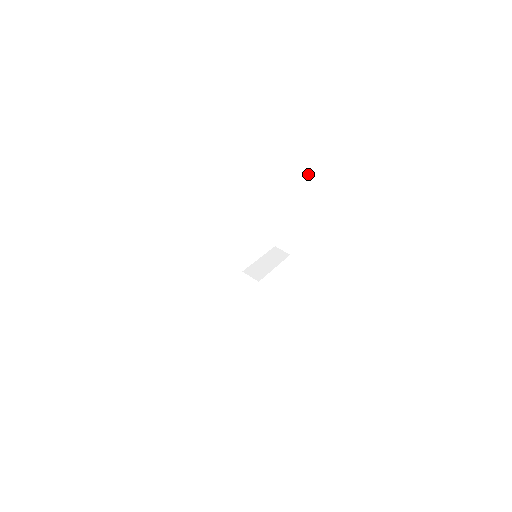
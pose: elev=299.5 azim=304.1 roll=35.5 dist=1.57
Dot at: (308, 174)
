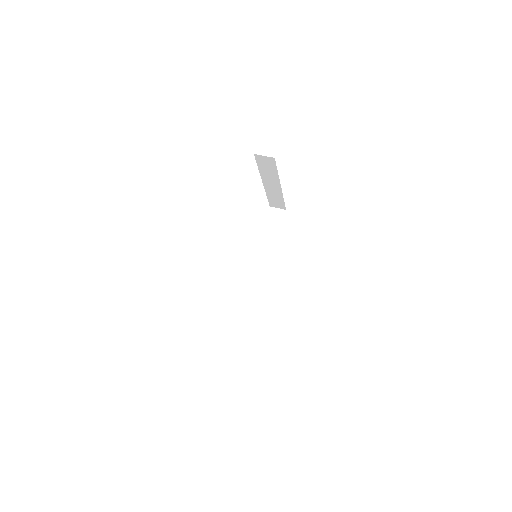
Dot at: (263, 170)
